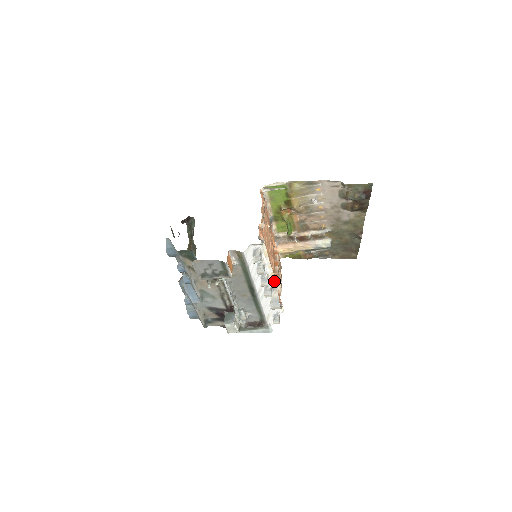
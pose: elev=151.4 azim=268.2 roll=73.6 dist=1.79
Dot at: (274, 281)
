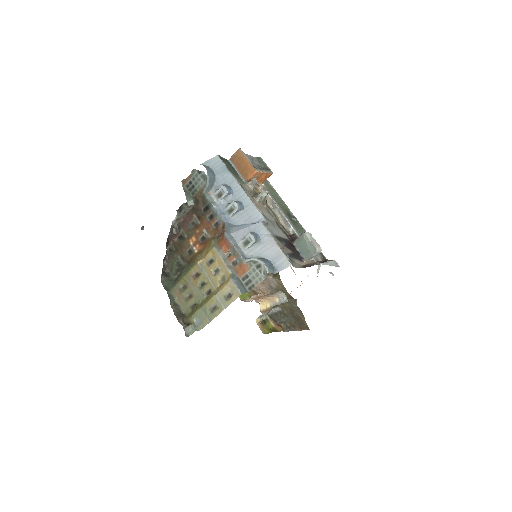
Dot at: occluded
